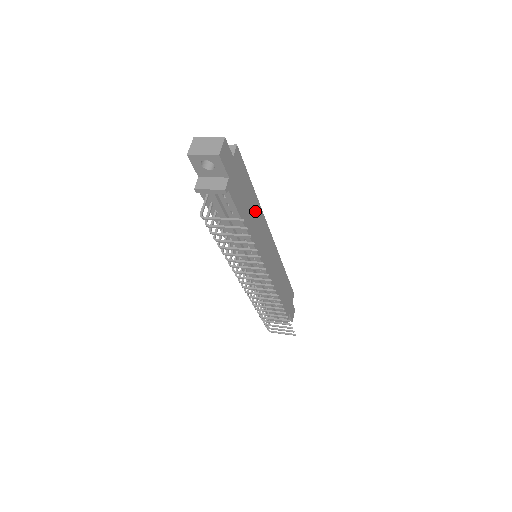
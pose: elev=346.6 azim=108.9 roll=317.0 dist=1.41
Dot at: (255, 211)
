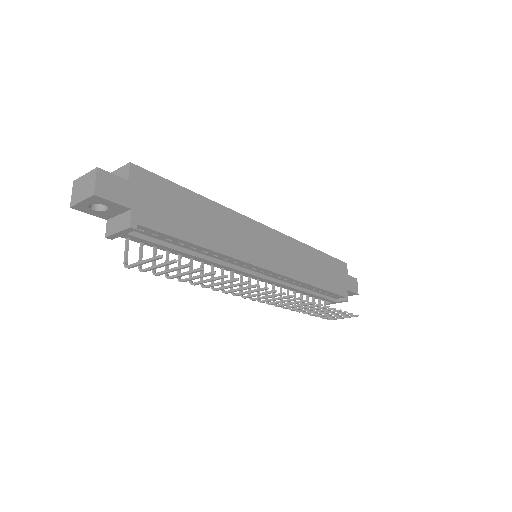
Dot at: (213, 217)
